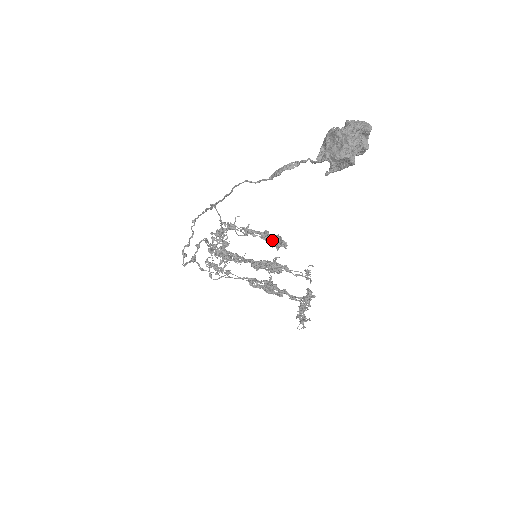
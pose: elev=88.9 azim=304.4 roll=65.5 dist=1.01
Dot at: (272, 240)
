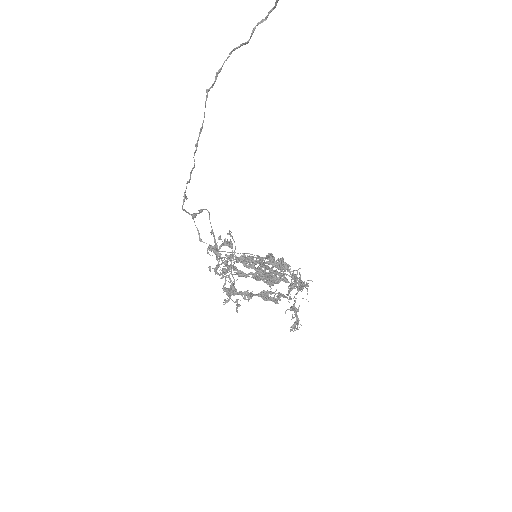
Dot at: occluded
